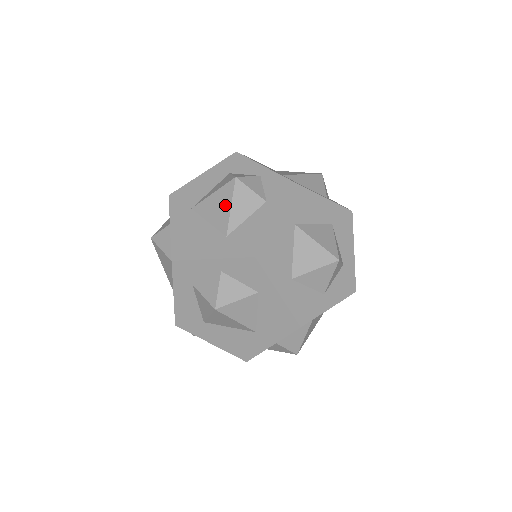
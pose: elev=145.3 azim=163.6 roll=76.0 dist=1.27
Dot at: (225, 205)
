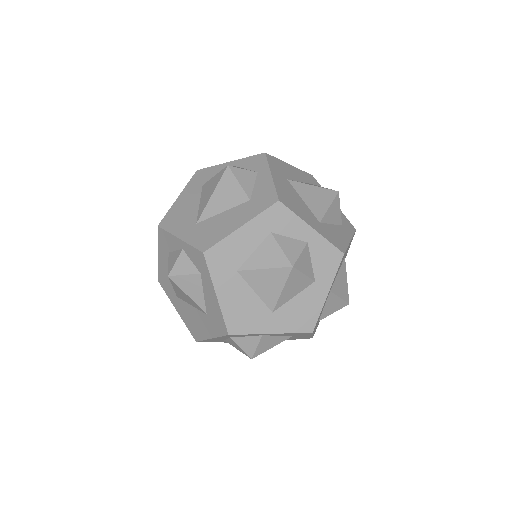
Dot at: (324, 201)
